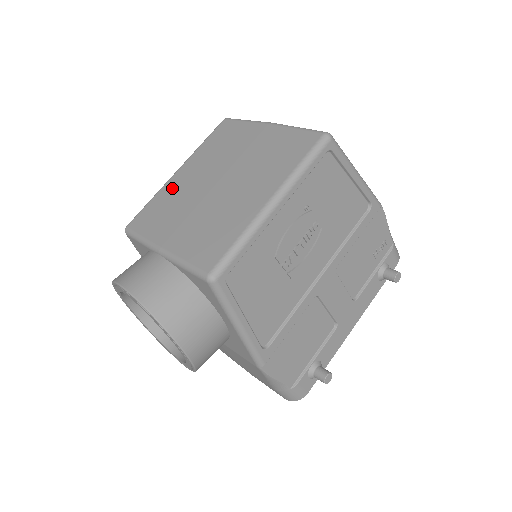
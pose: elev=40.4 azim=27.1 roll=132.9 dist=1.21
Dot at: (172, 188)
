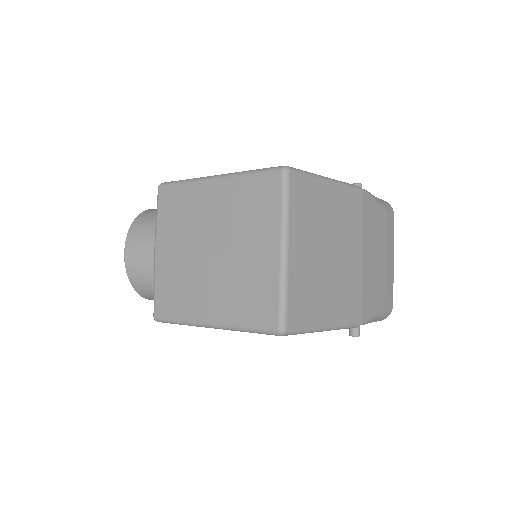
Dot at: (197, 198)
